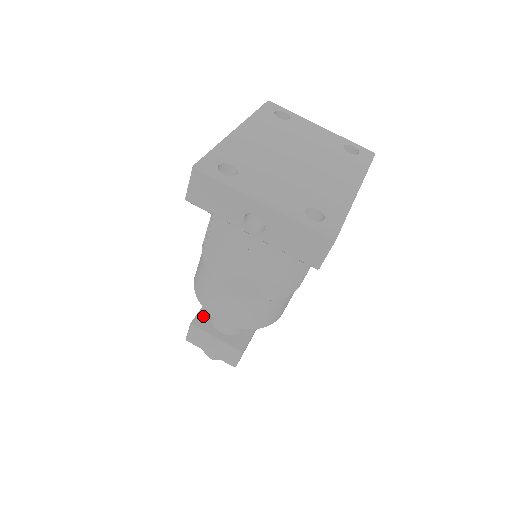
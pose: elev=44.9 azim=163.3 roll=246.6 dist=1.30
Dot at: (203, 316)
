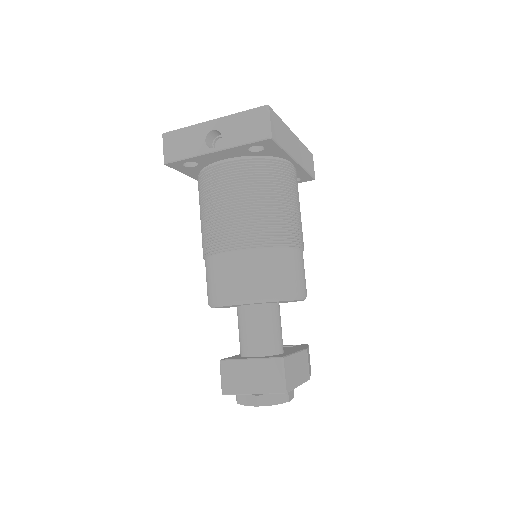
Dot at: (233, 357)
